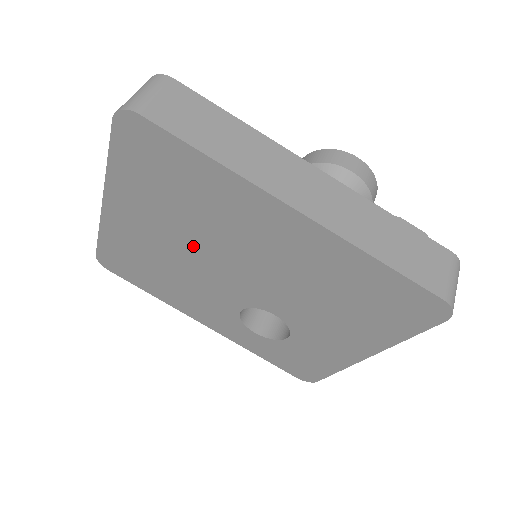
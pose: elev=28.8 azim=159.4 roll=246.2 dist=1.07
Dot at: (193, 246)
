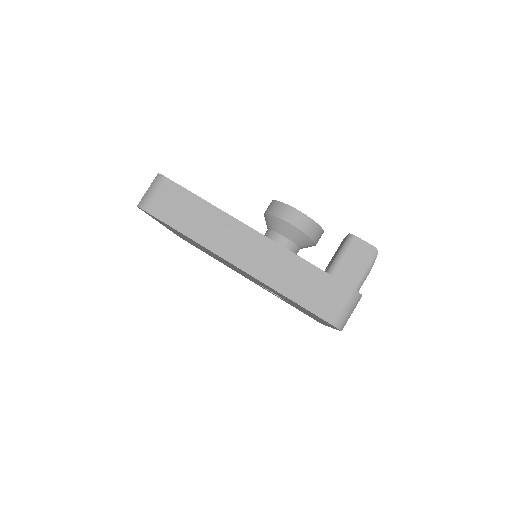
Dot at: (211, 254)
